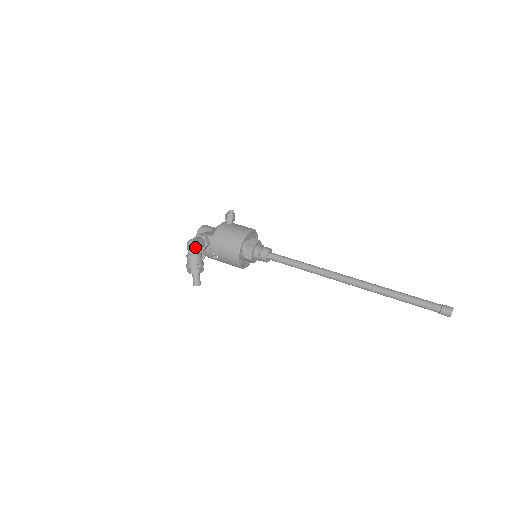
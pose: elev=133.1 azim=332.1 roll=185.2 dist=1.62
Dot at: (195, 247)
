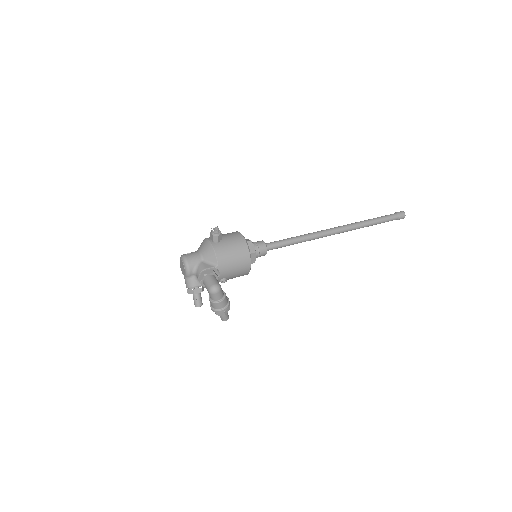
Dot at: (221, 291)
